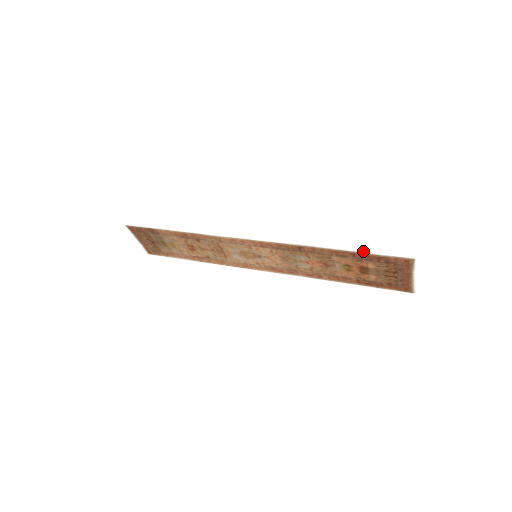
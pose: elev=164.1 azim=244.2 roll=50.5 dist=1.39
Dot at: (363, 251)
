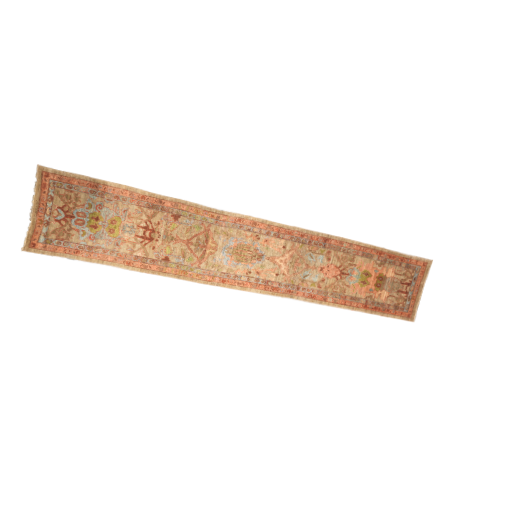
Dot at: (392, 247)
